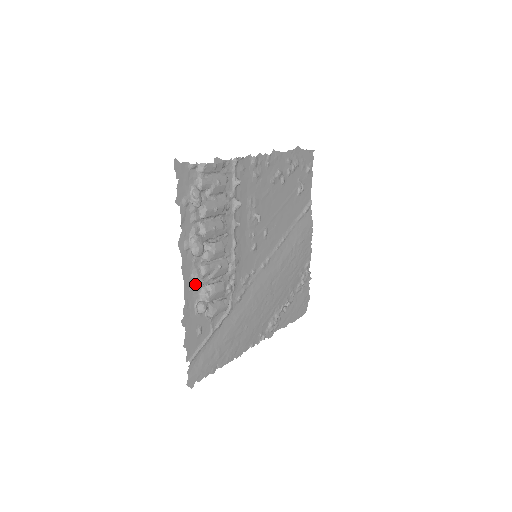
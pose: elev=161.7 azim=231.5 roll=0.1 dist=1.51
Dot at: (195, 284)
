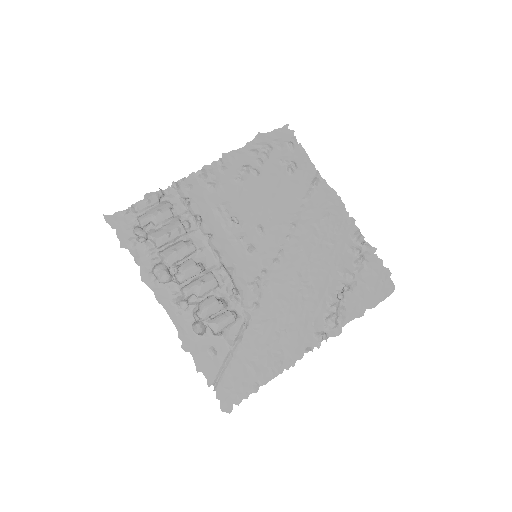
Dot at: (181, 308)
